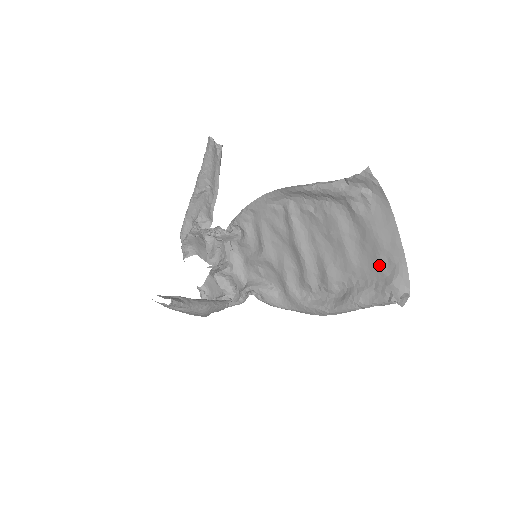
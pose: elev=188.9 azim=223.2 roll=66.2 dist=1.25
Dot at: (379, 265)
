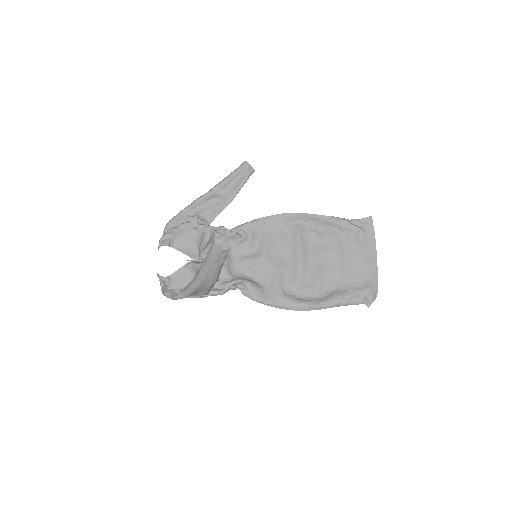
Dot at: (360, 277)
